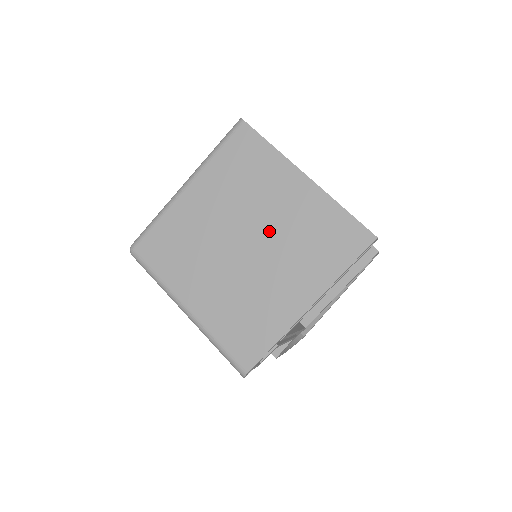
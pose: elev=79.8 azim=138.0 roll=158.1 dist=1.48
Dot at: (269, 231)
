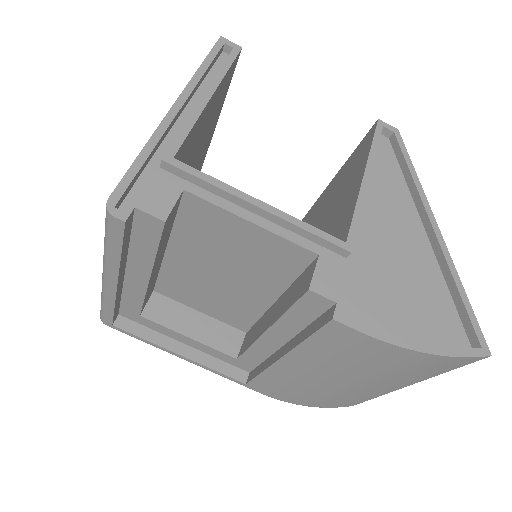
Dot at: occluded
